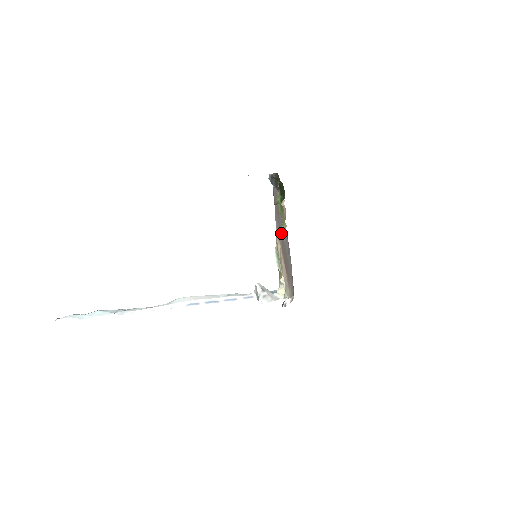
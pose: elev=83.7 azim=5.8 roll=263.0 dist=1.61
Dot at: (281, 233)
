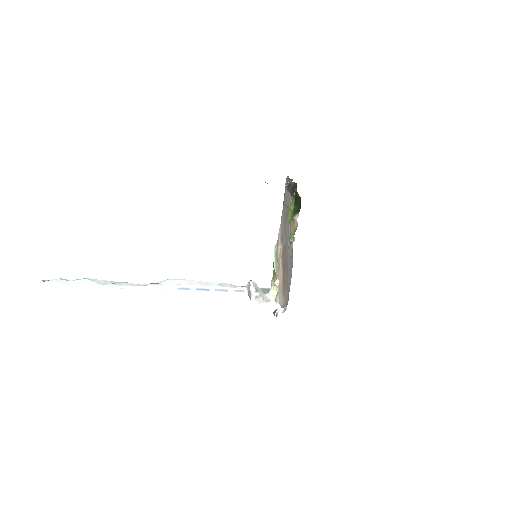
Dot at: (285, 238)
